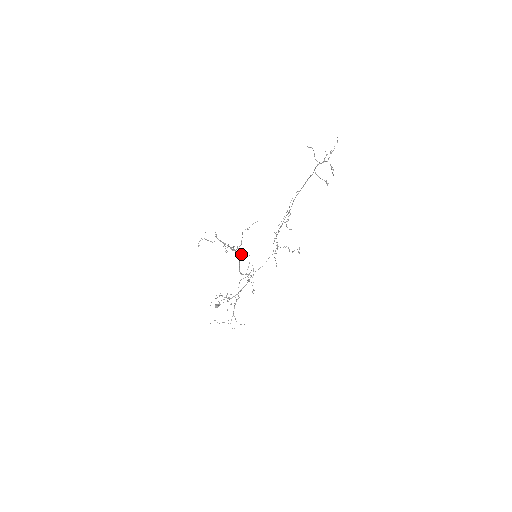
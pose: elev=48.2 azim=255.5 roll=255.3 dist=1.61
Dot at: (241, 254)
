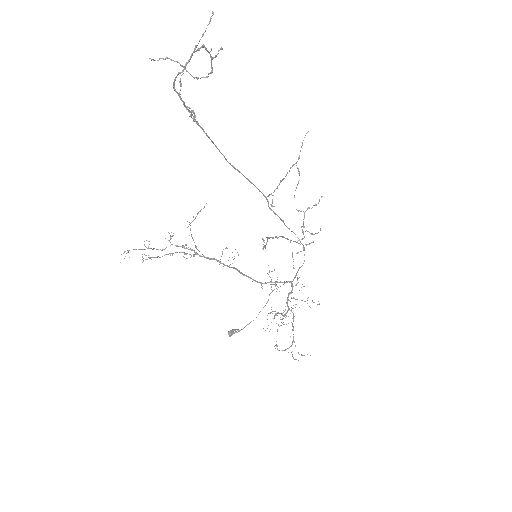
Dot at: occluded
